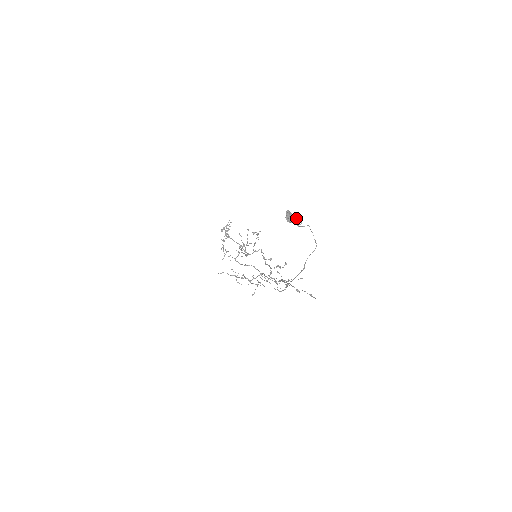
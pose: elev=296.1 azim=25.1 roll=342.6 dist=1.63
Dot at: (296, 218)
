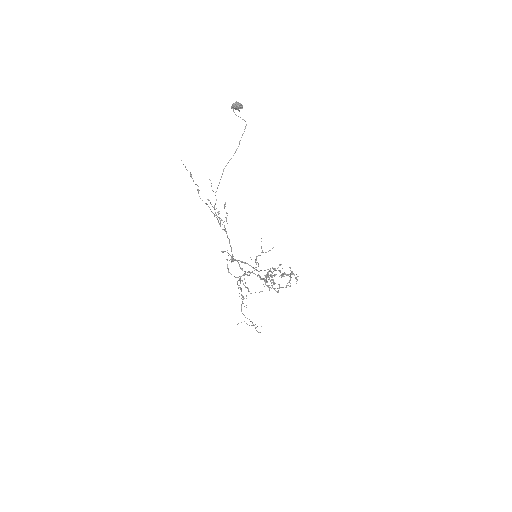
Dot at: (236, 102)
